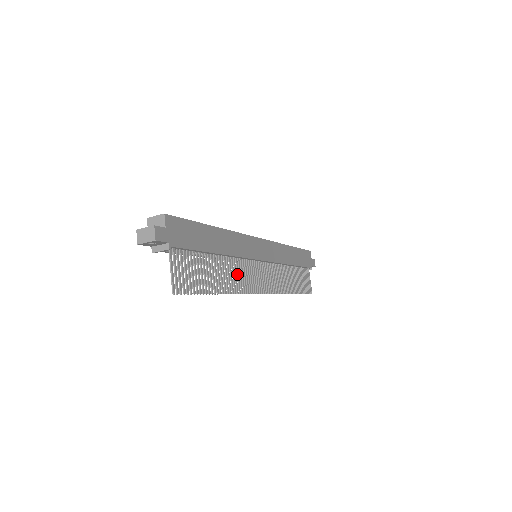
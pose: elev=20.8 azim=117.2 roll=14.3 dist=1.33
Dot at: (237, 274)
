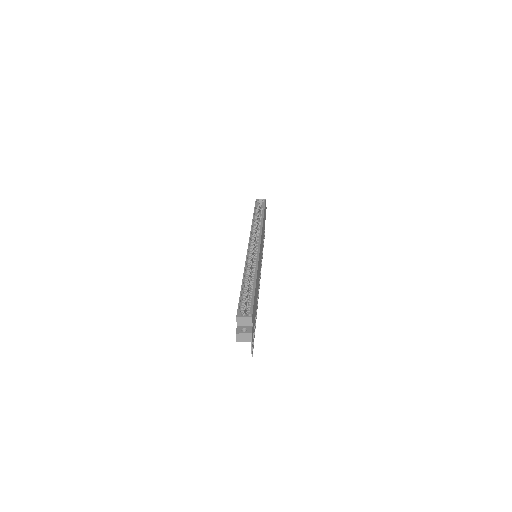
Dot at: occluded
